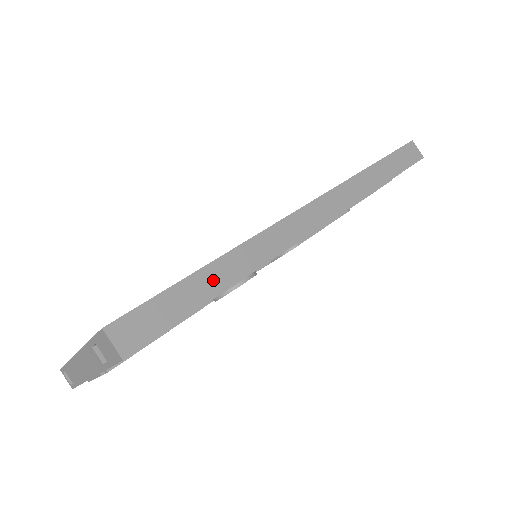
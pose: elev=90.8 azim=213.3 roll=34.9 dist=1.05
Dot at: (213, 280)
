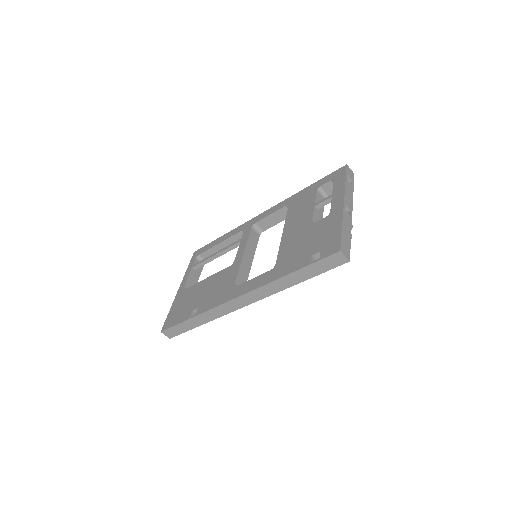
Dot at: (195, 322)
